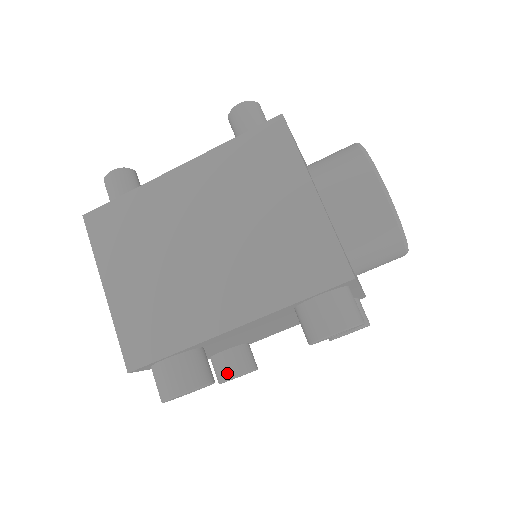
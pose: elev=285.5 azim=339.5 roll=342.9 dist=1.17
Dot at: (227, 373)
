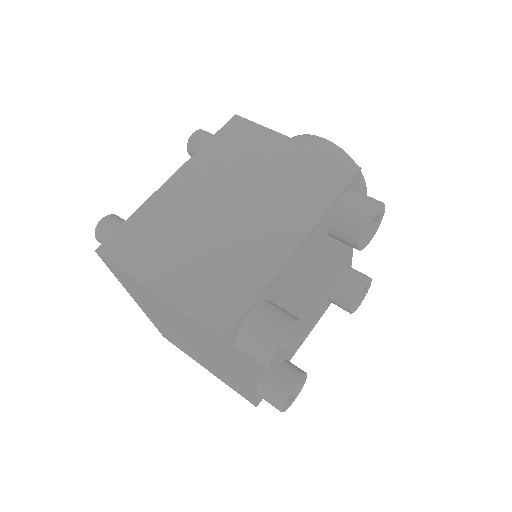
Dot at: (285, 385)
